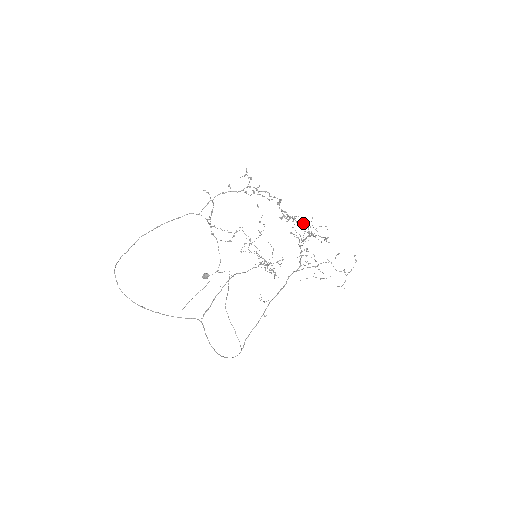
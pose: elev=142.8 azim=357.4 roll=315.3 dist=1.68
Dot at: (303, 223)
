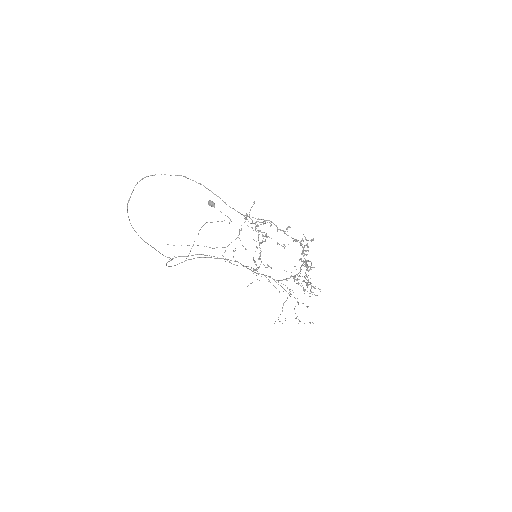
Dot at: occluded
